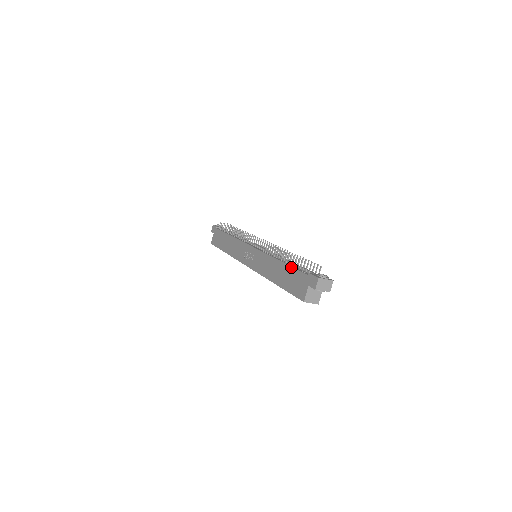
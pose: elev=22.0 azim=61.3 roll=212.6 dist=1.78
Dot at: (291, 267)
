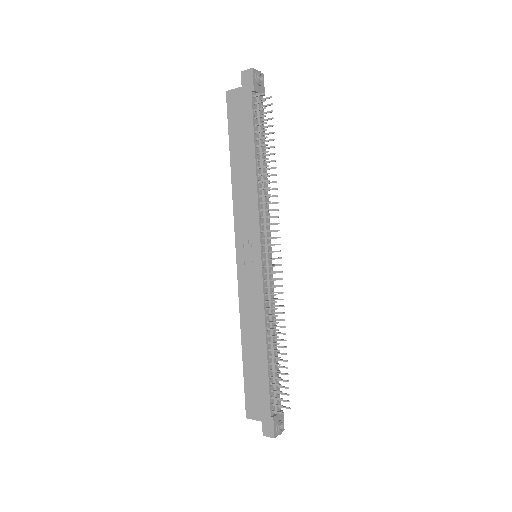
Dot at: (268, 378)
